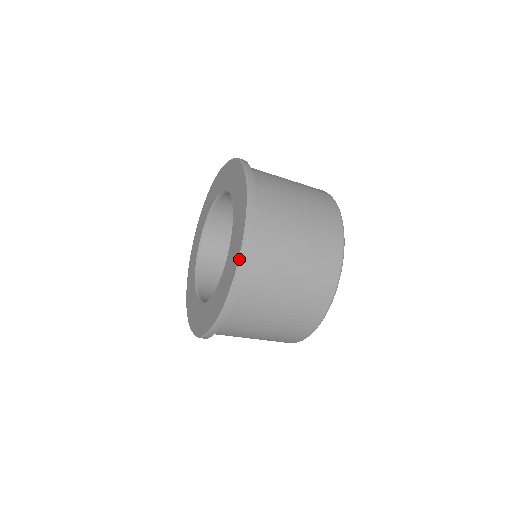
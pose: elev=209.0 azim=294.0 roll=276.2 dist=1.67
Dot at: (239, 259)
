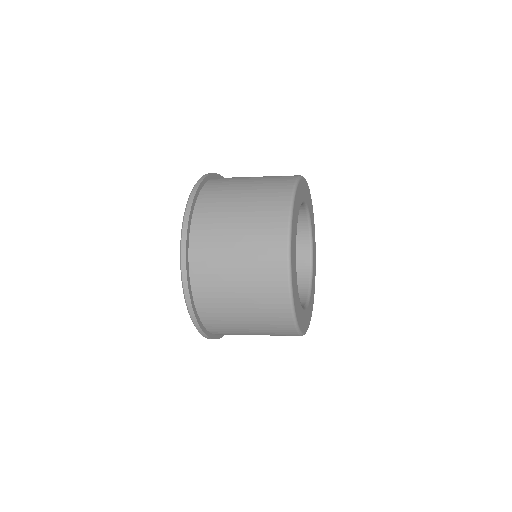
Dot at: occluded
